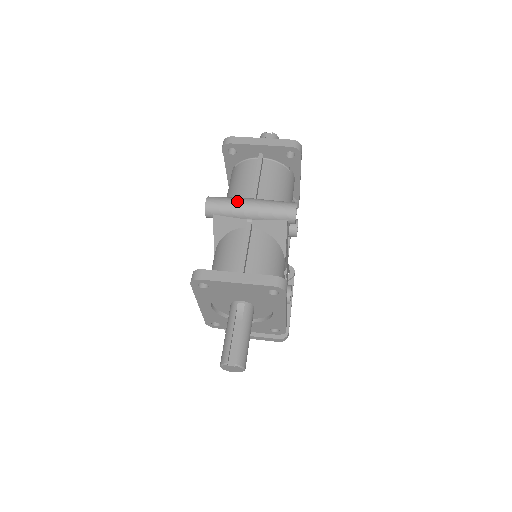
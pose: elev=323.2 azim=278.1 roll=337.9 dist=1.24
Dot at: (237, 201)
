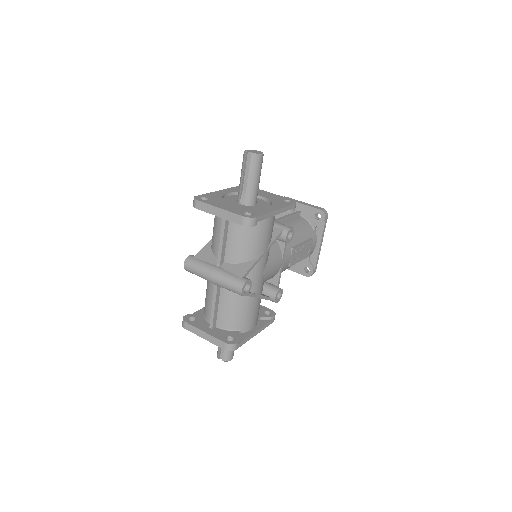
Dot at: (202, 273)
